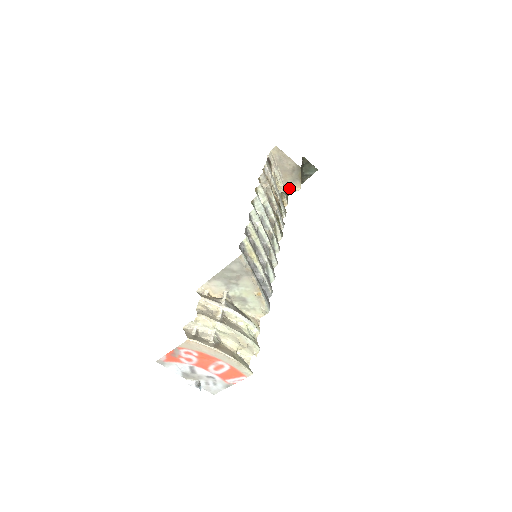
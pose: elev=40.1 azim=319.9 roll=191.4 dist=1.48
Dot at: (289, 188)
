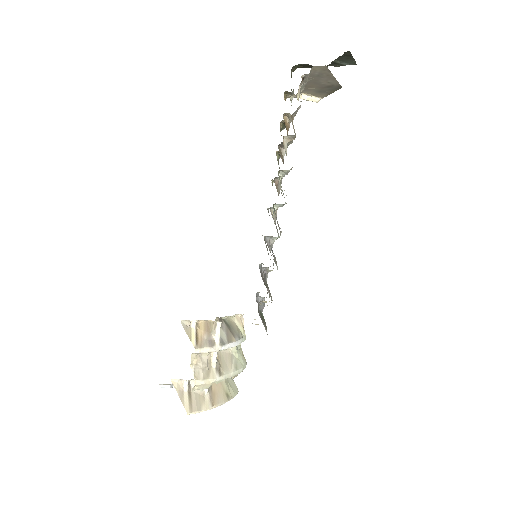
Dot at: (306, 94)
